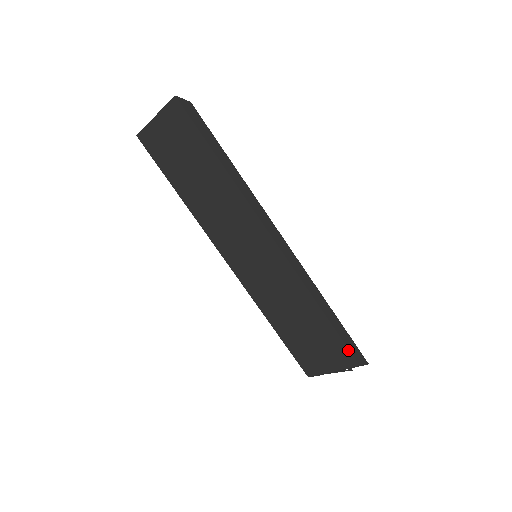
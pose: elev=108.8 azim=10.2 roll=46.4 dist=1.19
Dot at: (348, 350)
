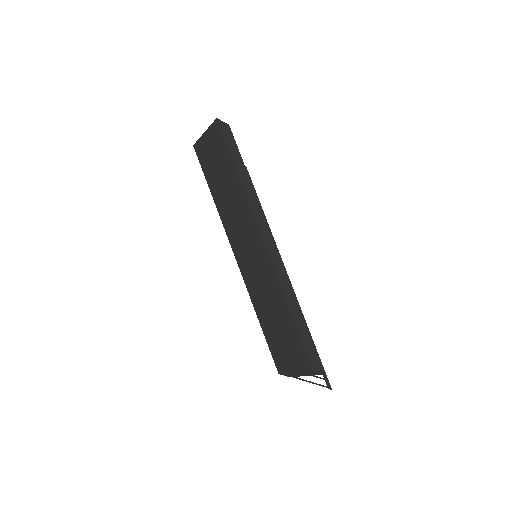
Dot at: (306, 353)
